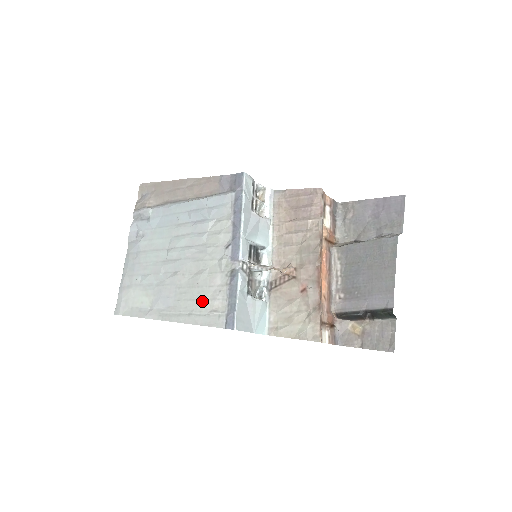
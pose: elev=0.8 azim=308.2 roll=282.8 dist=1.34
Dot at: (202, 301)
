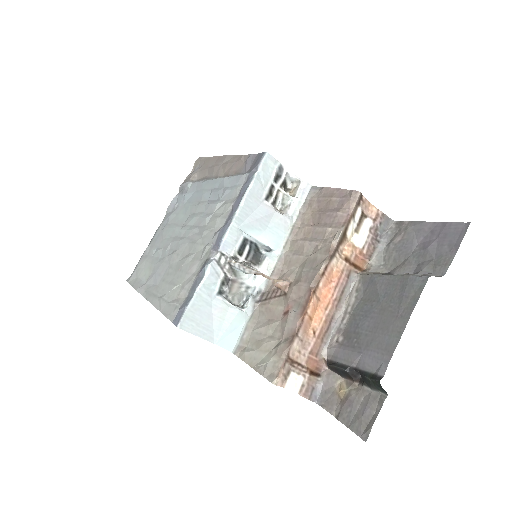
Dot at: (175, 287)
